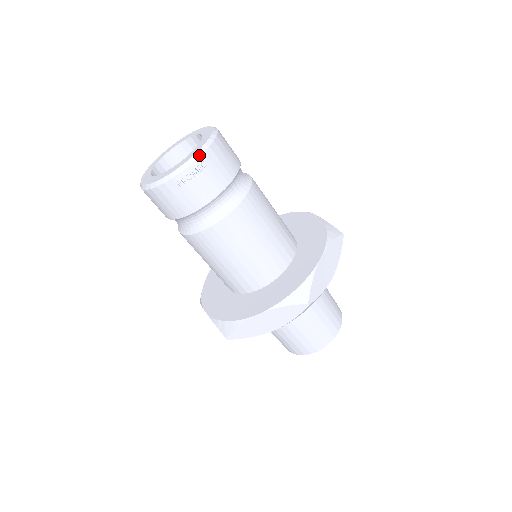
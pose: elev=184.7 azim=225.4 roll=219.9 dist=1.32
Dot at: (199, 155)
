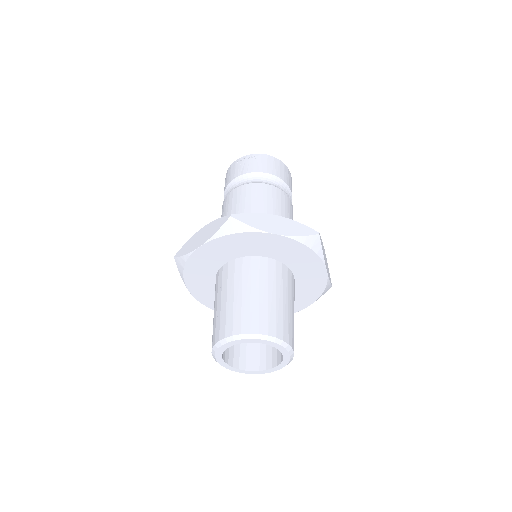
Dot at: (258, 154)
